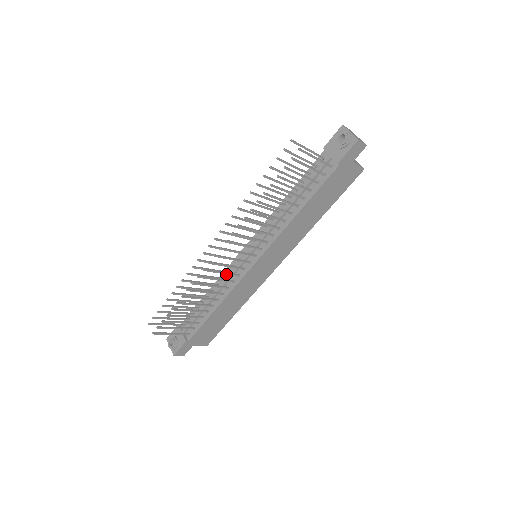
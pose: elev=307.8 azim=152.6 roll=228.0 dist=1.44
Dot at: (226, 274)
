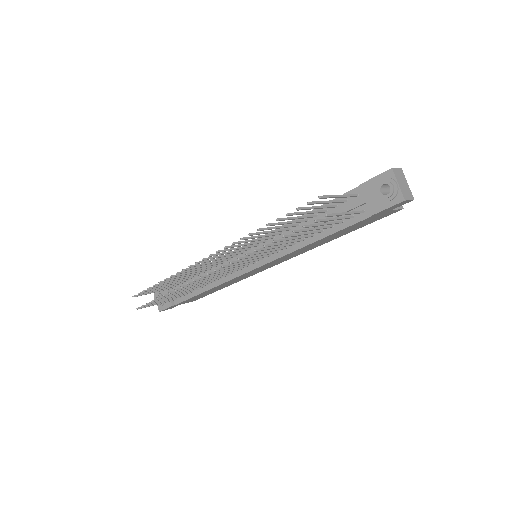
Dot at: occluded
